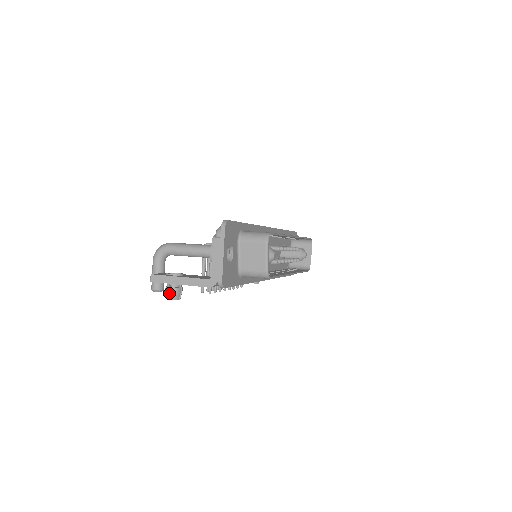
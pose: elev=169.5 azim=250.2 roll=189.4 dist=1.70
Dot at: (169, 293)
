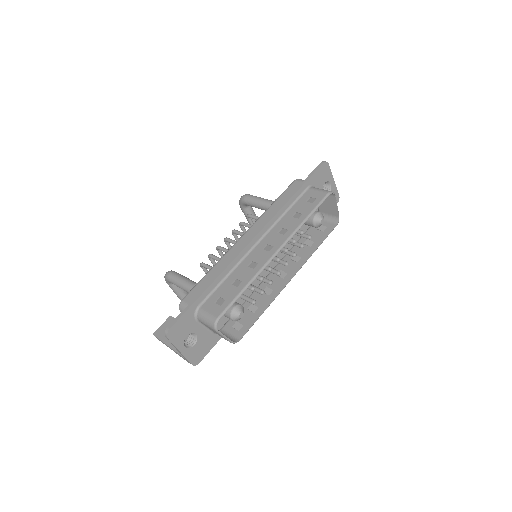
Dot at: occluded
